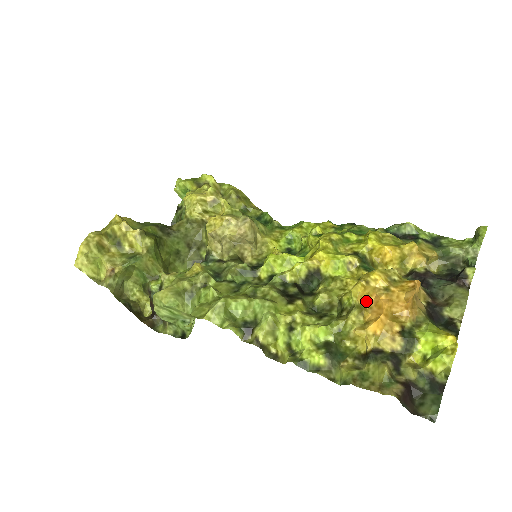
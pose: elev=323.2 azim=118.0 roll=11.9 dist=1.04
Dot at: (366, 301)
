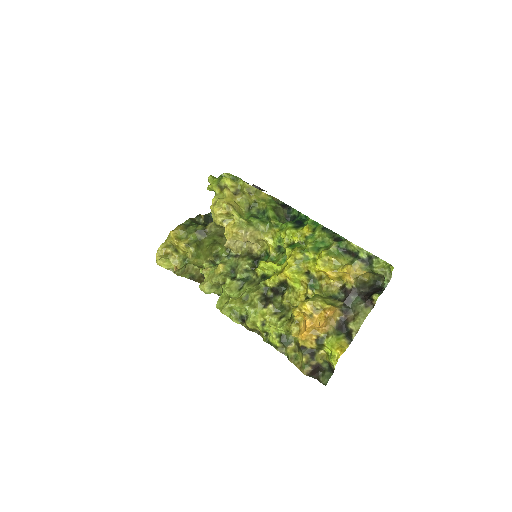
Dot at: (303, 316)
